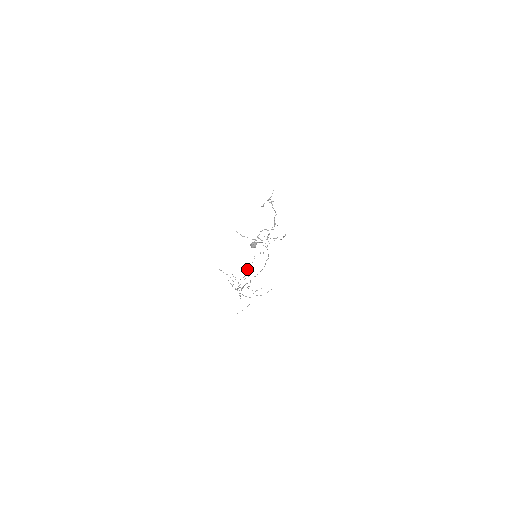
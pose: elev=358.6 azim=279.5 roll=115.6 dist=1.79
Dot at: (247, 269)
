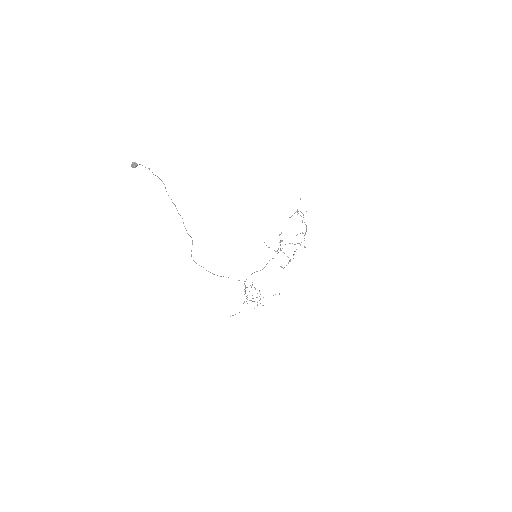
Dot at: (252, 273)
